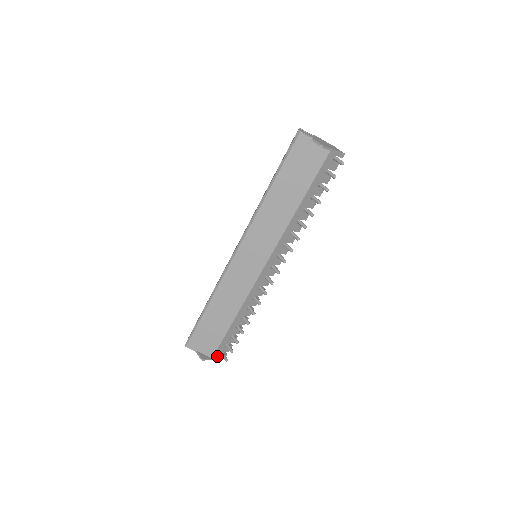
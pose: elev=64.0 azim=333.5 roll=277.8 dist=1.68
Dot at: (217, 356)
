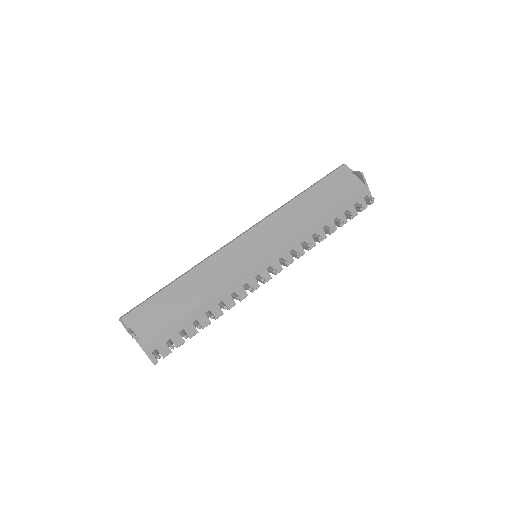
Dot at: (149, 349)
